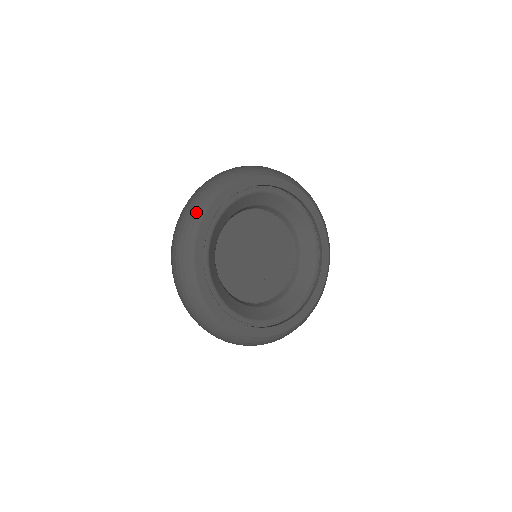
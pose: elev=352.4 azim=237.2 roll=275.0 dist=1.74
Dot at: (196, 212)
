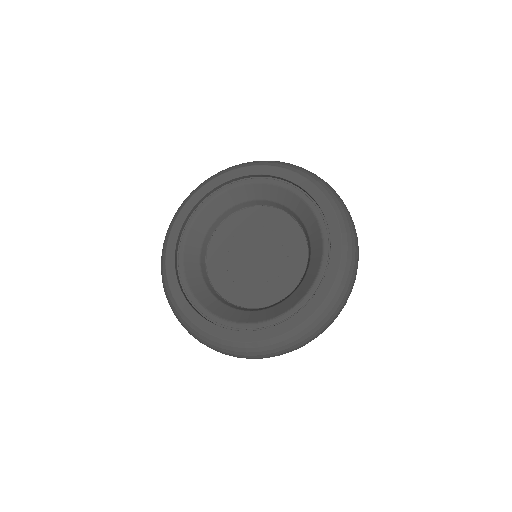
Dot at: (177, 211)
